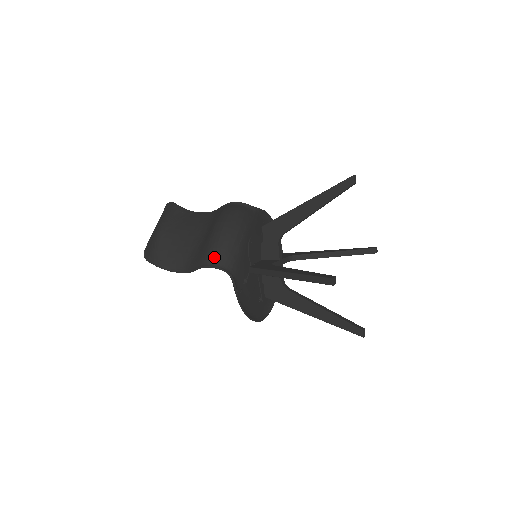
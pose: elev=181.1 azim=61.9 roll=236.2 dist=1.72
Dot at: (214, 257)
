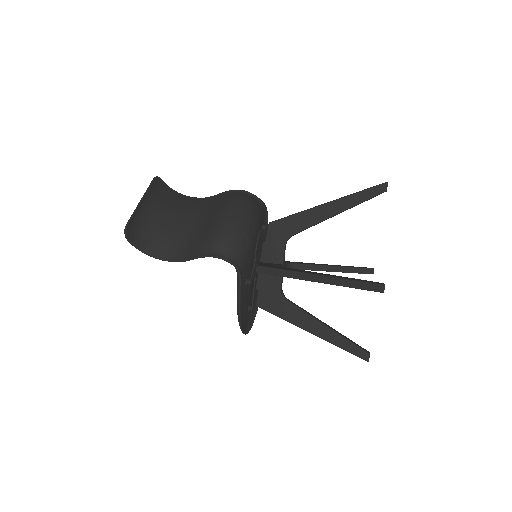
Dot at: (222, 246)
